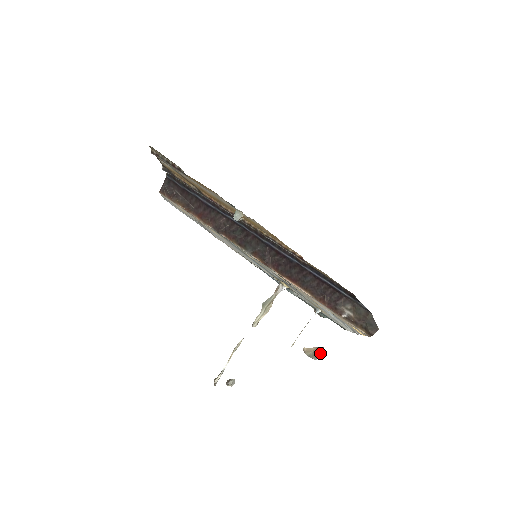
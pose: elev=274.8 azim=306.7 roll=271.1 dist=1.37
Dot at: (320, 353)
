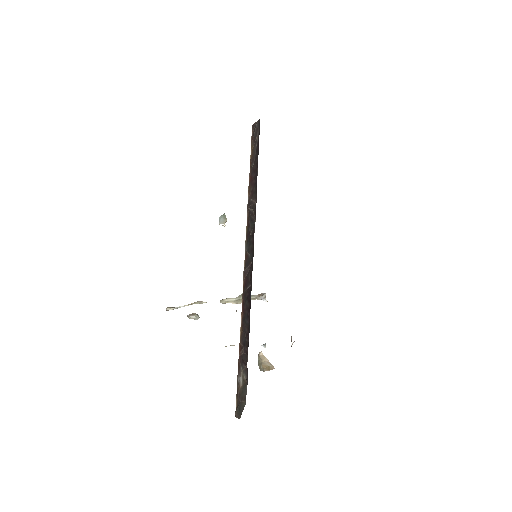
Dot at: (265, 369)
